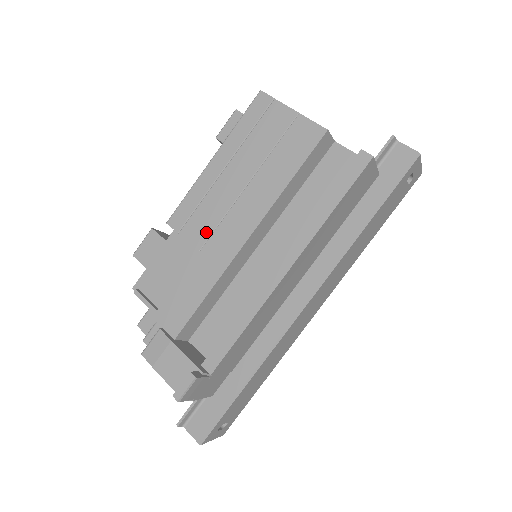
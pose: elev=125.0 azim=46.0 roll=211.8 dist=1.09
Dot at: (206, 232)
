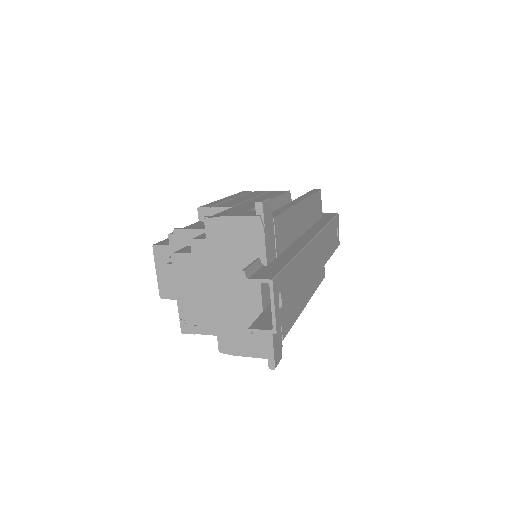
Dot at: (233, 205)
